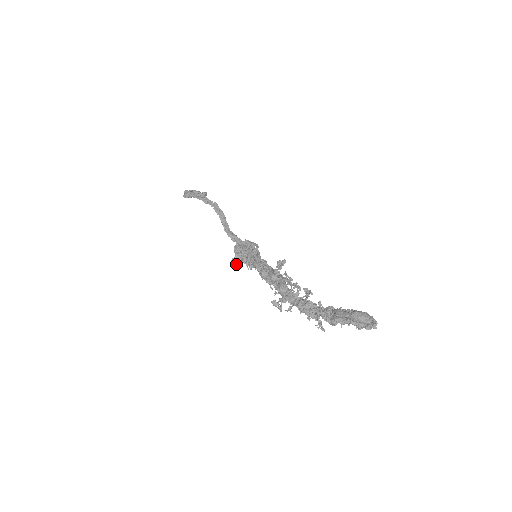
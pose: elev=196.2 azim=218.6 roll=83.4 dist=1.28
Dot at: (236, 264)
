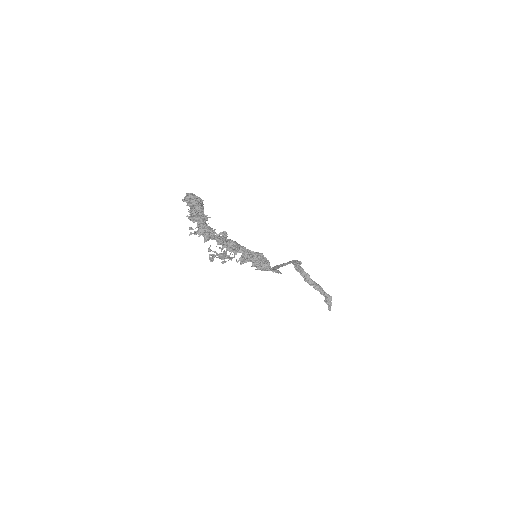
Dot at: occluded
